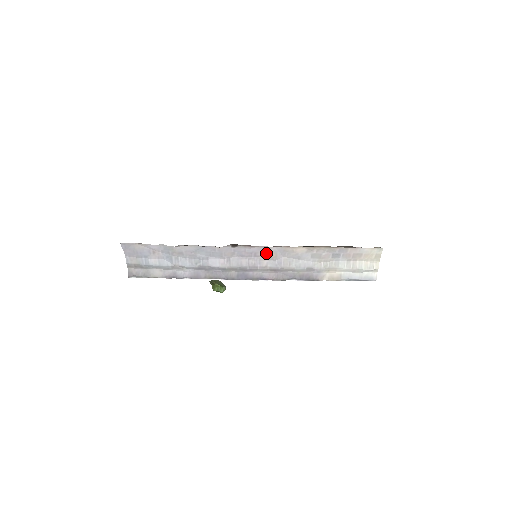
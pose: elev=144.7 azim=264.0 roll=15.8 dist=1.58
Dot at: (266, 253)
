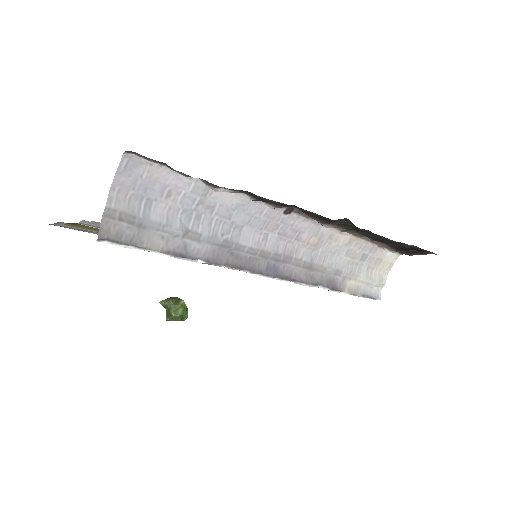
Dot at: (311, 235)
